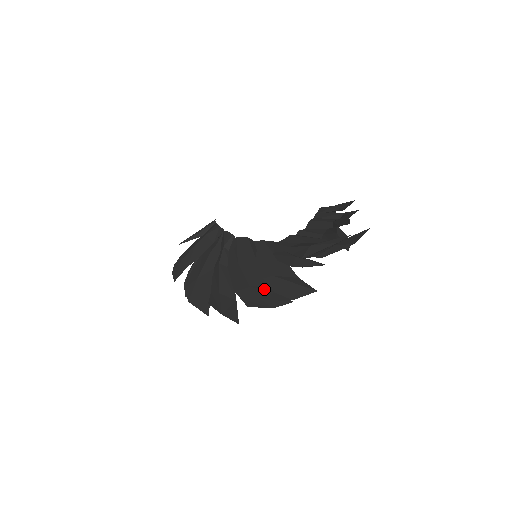
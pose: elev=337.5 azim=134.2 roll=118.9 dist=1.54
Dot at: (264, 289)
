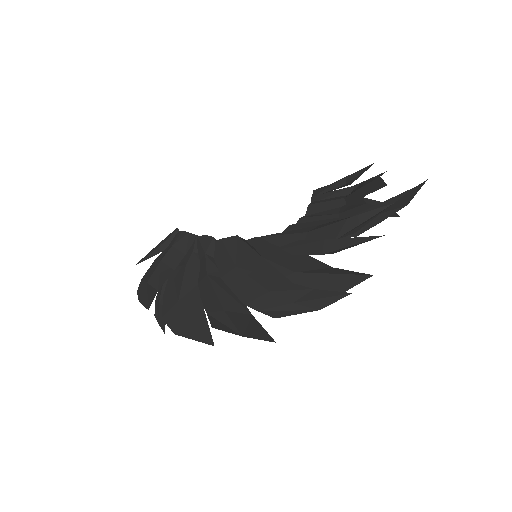
Dot at: (294, 289)
